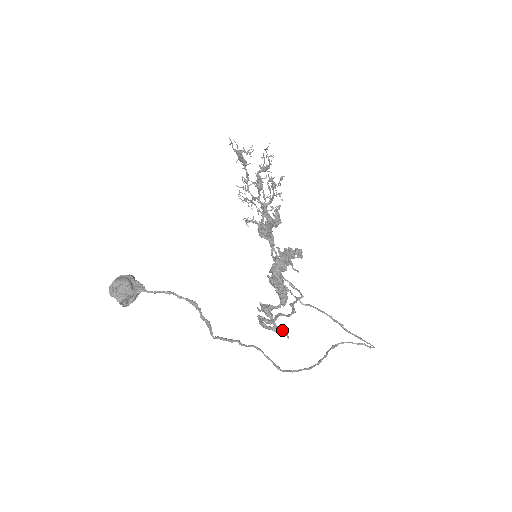
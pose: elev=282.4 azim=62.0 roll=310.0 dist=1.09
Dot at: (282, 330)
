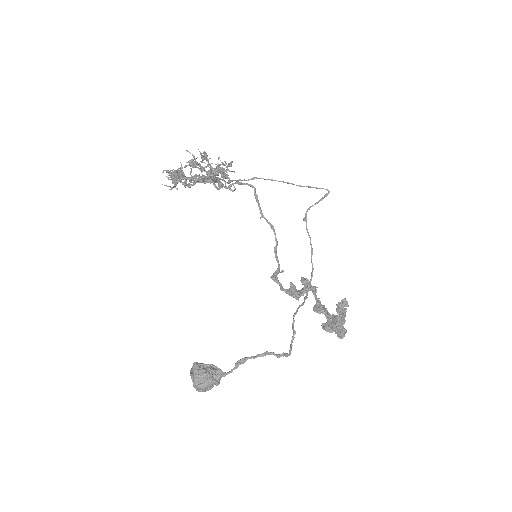
Dot at: occluded
